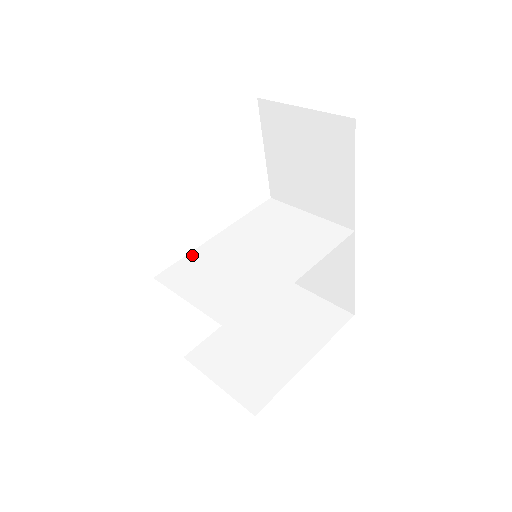
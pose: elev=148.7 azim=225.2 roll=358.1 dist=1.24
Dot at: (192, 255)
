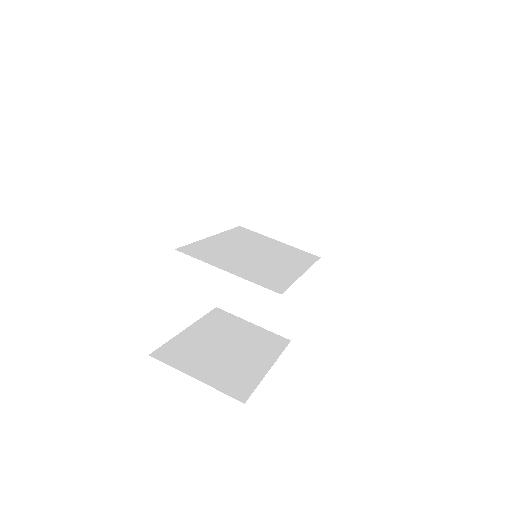
Dot at: (200, 243)
